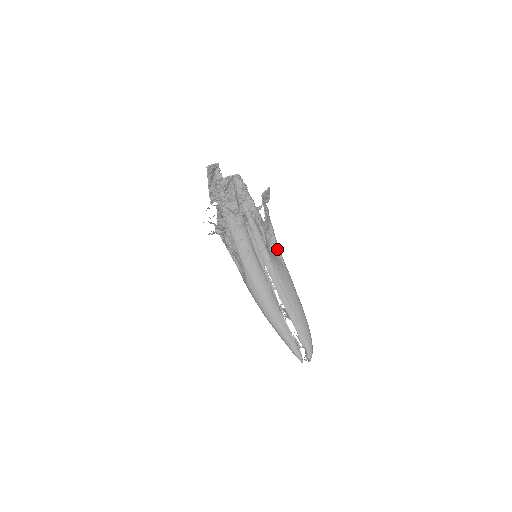
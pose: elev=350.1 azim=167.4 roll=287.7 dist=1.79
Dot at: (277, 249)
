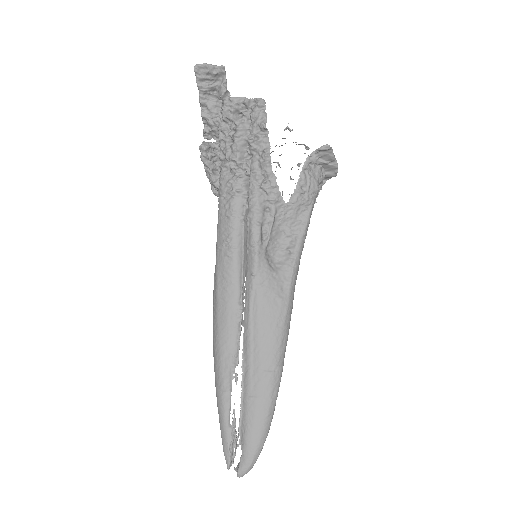
Dot at: (291, 261)
